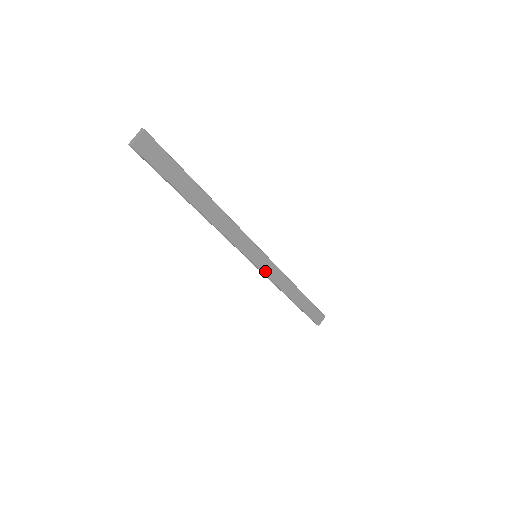
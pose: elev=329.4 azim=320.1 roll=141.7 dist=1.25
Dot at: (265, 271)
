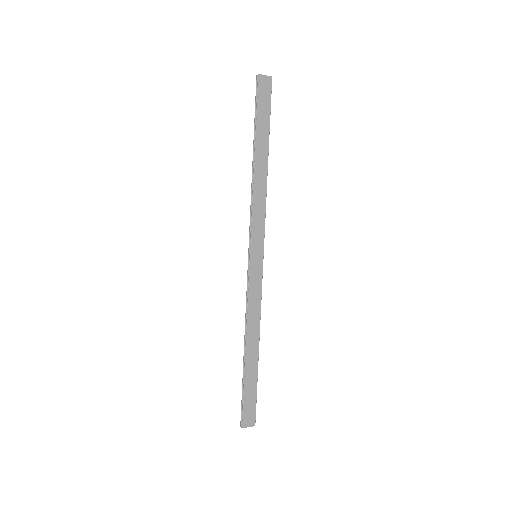
Dot at: (251, 279)
